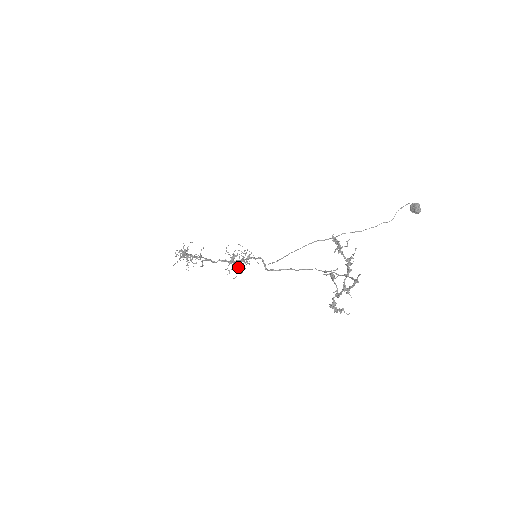
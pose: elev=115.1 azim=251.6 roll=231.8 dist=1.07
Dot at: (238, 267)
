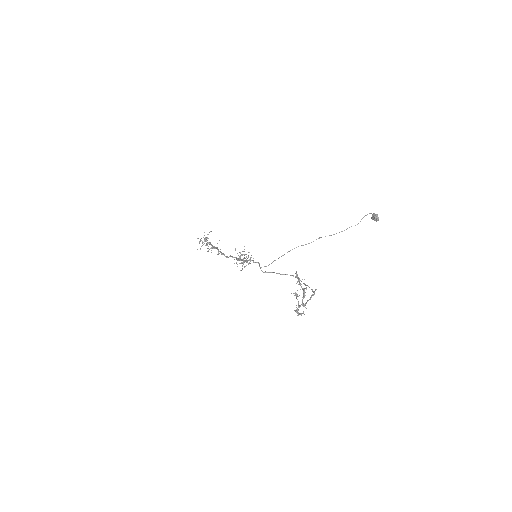
Dot at: (243, 263)
